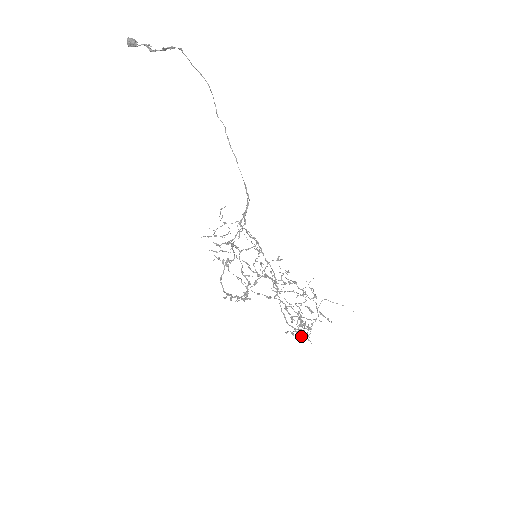
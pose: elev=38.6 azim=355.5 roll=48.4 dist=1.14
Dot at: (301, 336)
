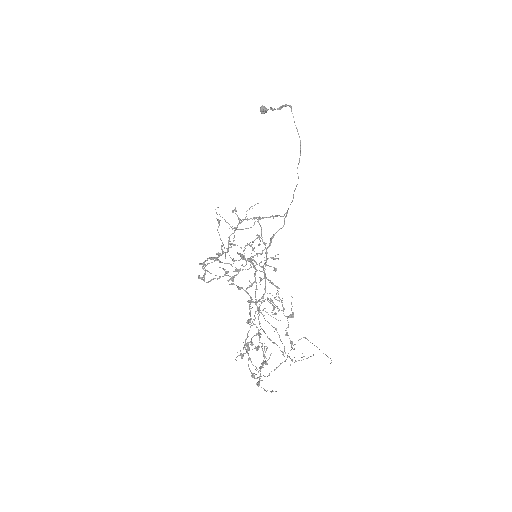
Dot at: (251, 372)
